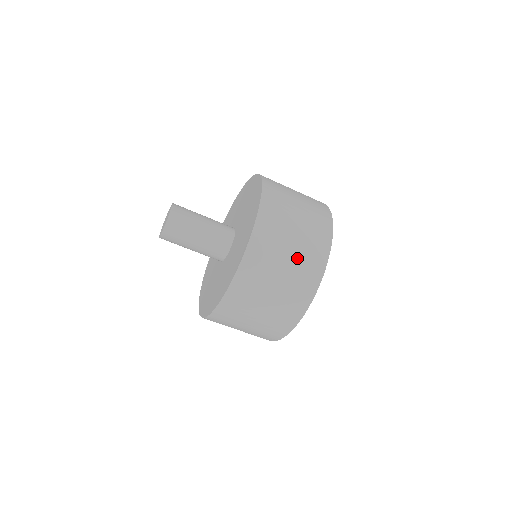
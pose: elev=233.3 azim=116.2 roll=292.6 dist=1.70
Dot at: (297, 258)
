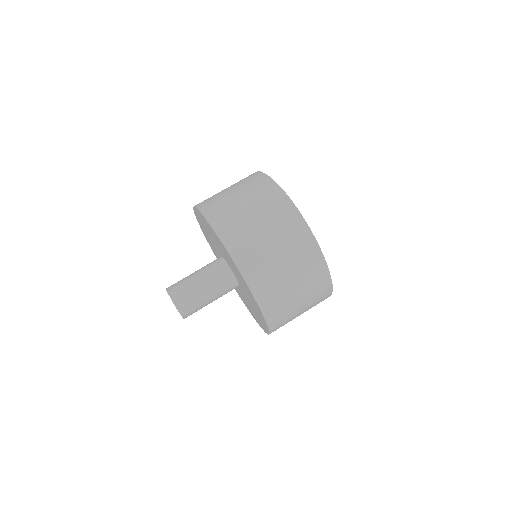
Dot at: (274, 230)
